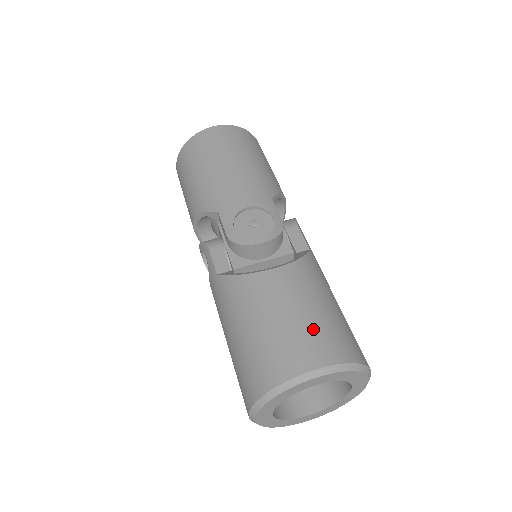
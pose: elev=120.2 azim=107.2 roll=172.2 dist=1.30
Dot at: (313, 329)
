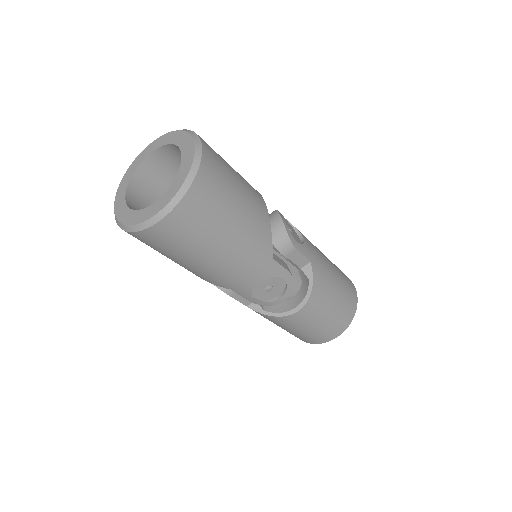
Dot at: (332, 324)
